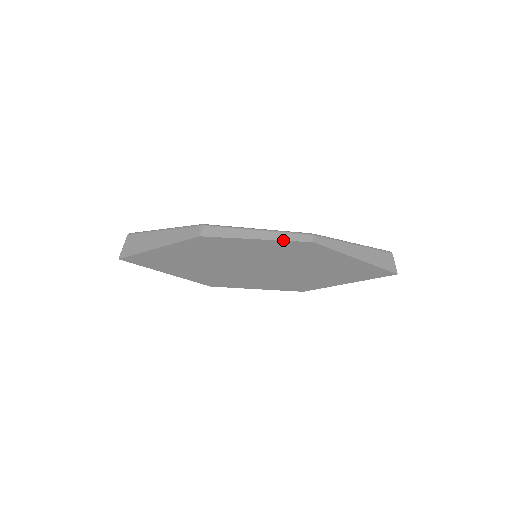
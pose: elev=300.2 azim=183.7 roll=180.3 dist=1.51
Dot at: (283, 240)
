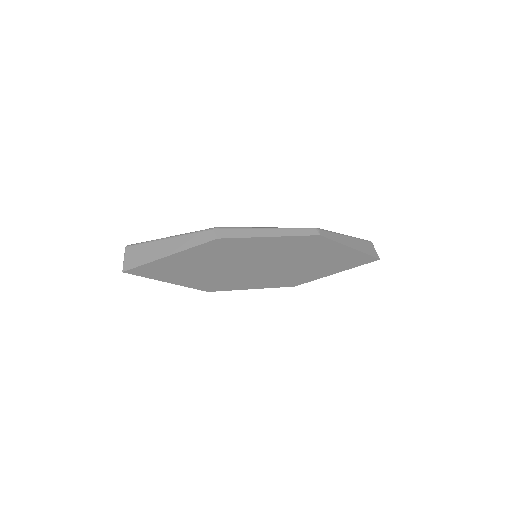
Dot at: (294, 235)
